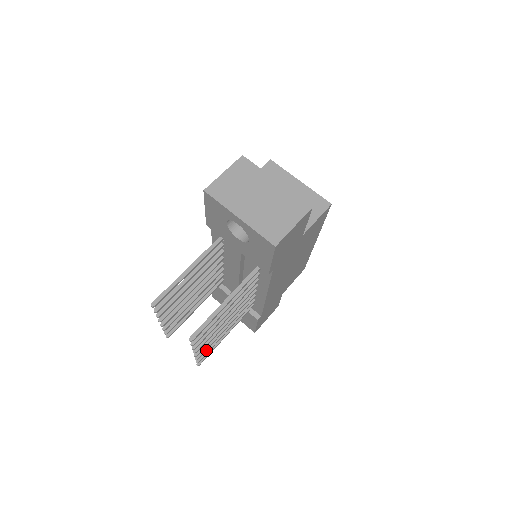
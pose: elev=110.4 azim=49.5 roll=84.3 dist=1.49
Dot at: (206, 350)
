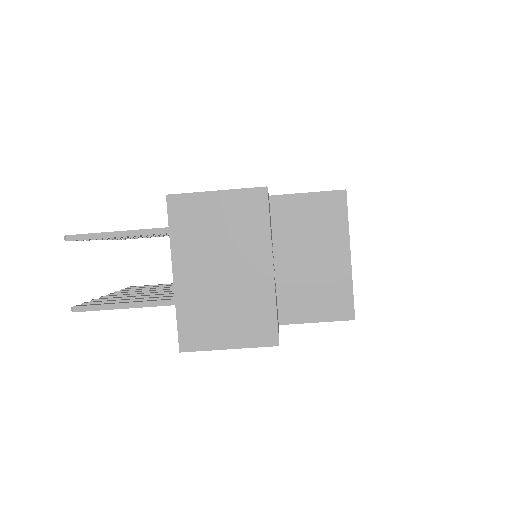
Dot at: occluded
